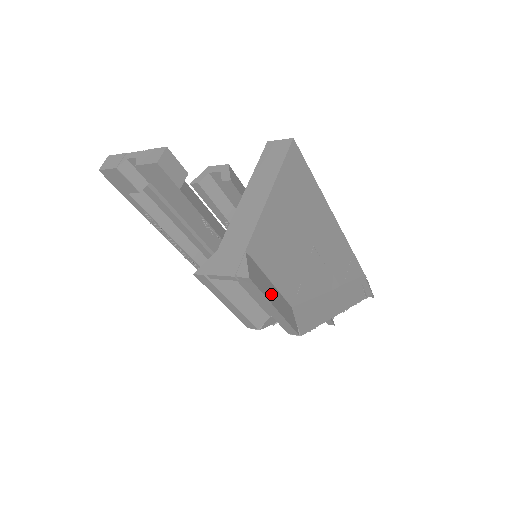
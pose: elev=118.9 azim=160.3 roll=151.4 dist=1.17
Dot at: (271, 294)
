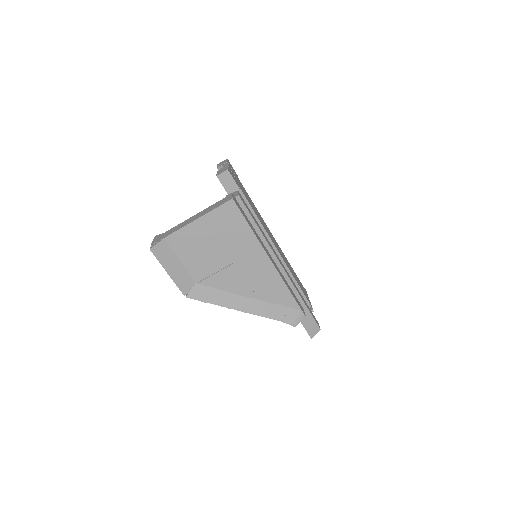
Dot at: (171, 265)
